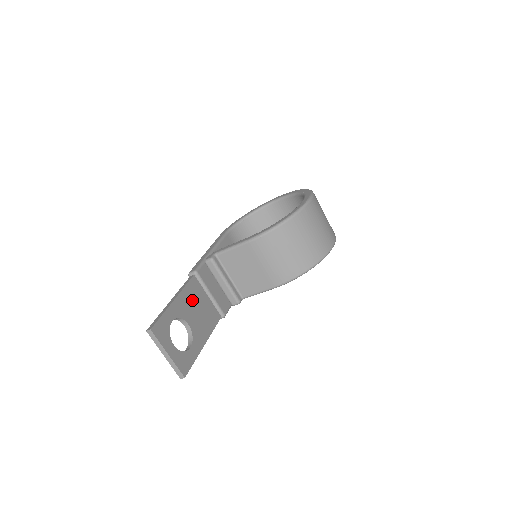
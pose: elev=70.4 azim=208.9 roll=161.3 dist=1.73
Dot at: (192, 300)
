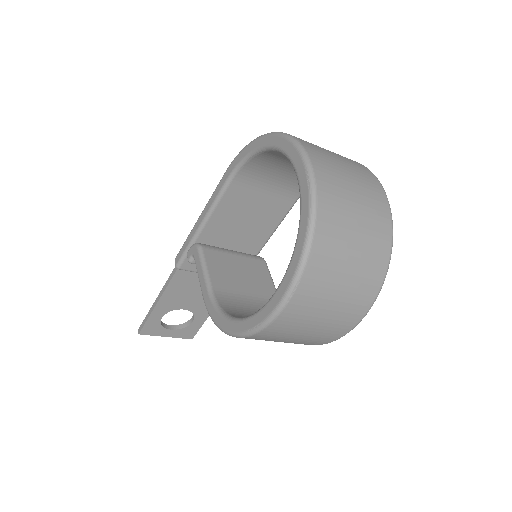
Dot at: (183, 290)
